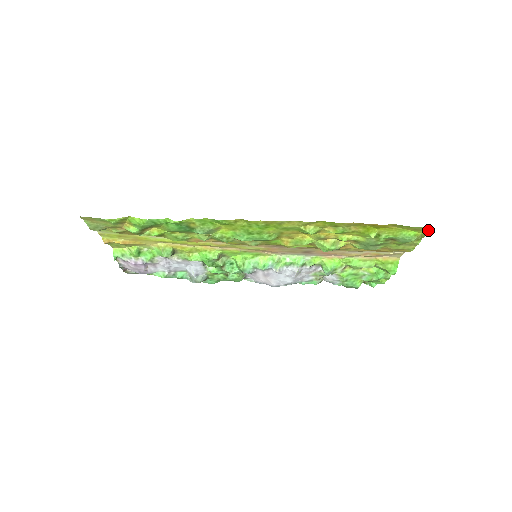
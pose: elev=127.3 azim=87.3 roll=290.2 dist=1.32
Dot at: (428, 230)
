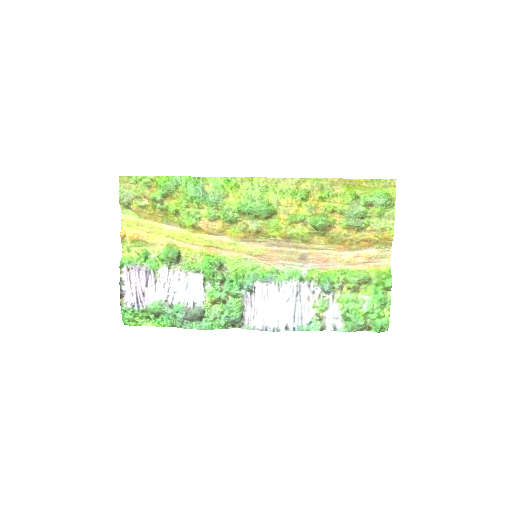
Dot at: (395, 187)
